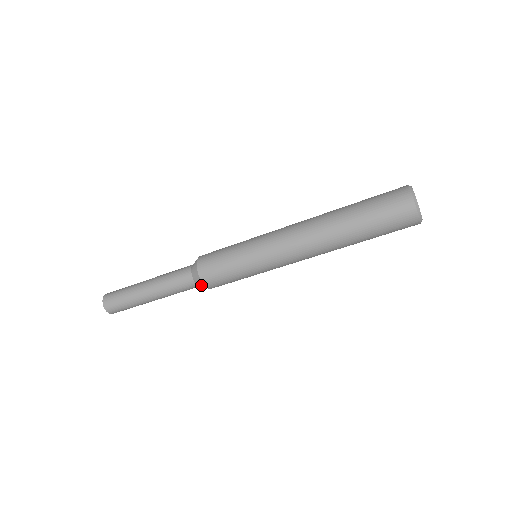
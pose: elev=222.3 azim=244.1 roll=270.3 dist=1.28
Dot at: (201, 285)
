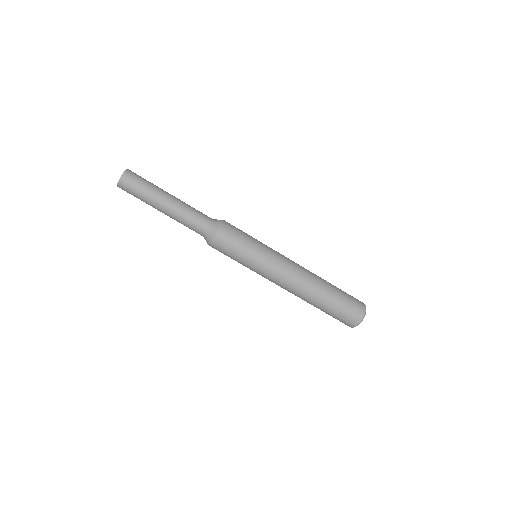
Dot at: (212, 233)
